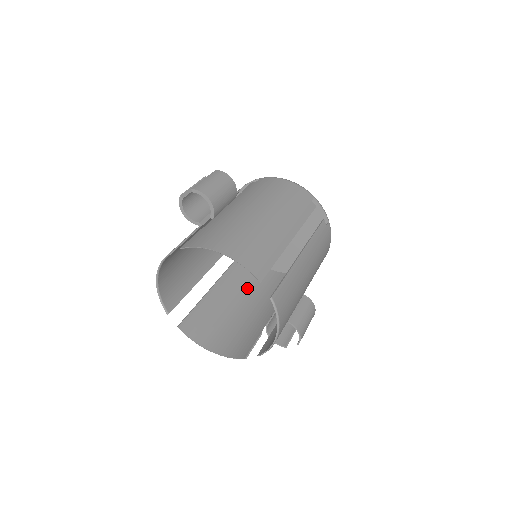
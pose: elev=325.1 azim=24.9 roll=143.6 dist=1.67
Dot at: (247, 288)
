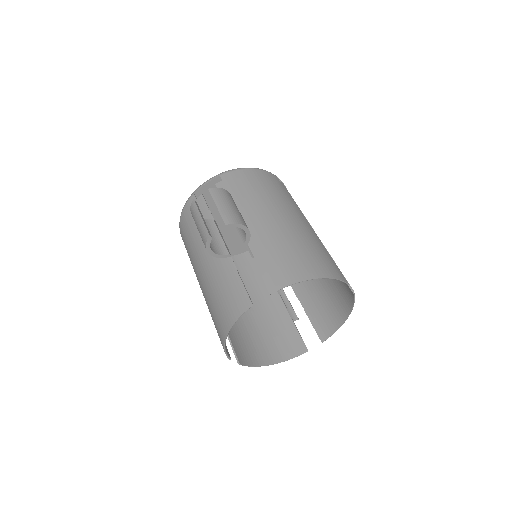
Dot at: occluded
